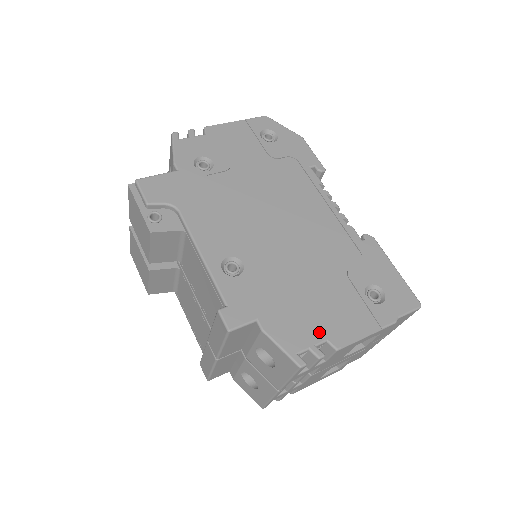
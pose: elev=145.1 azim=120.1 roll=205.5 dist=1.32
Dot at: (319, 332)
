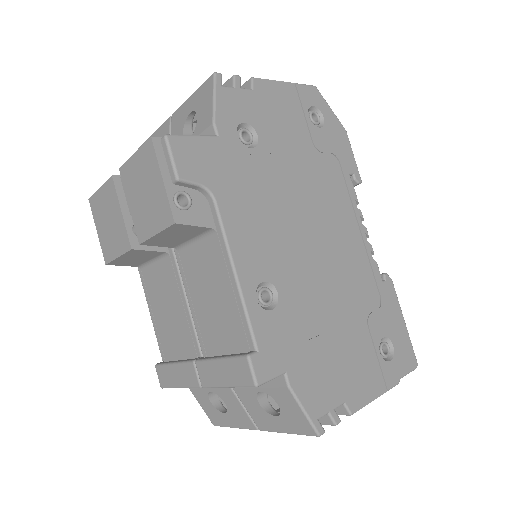
Dot at: (339, 392)
